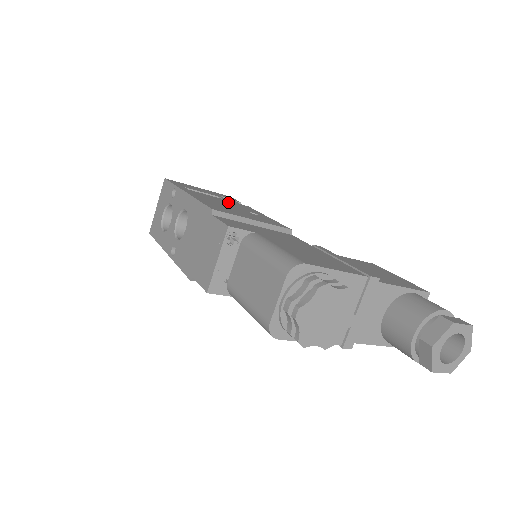
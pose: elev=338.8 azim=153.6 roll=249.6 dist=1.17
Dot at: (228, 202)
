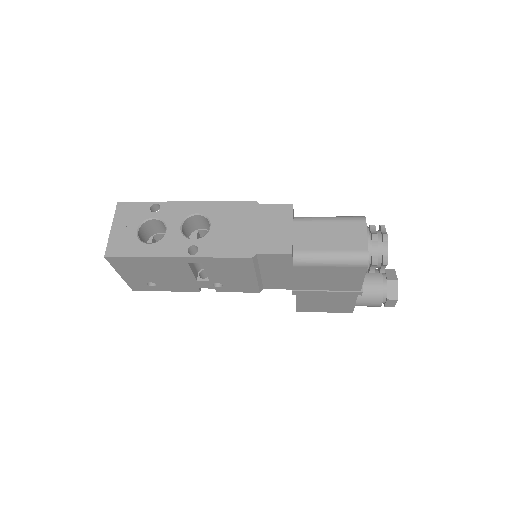
Dot at: occluded
